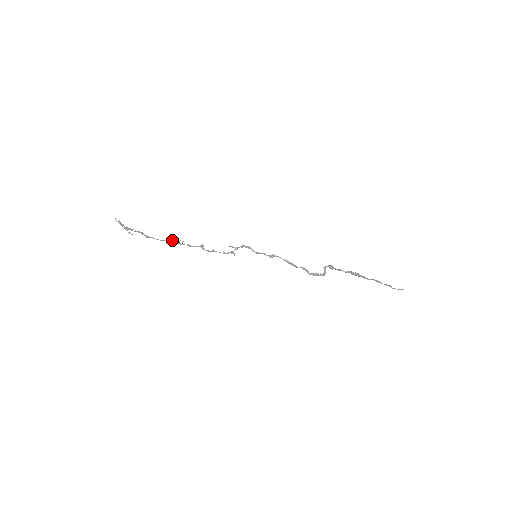
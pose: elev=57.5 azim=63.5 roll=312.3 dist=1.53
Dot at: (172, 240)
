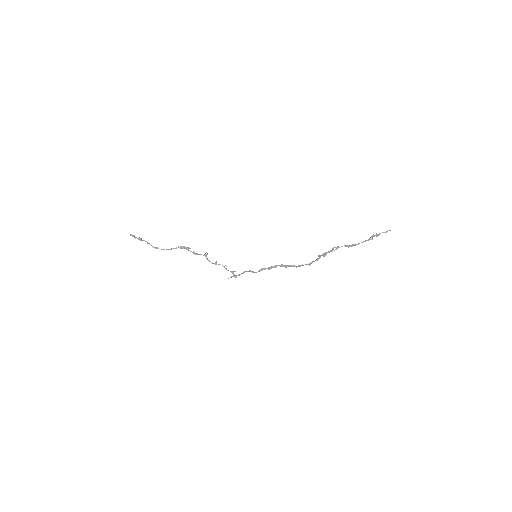
Dot at: (180, 246)
